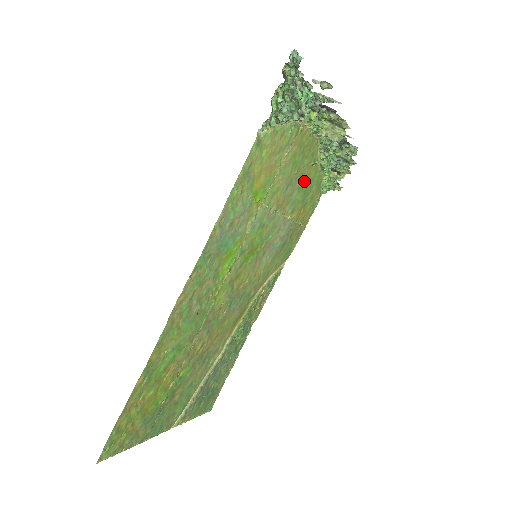
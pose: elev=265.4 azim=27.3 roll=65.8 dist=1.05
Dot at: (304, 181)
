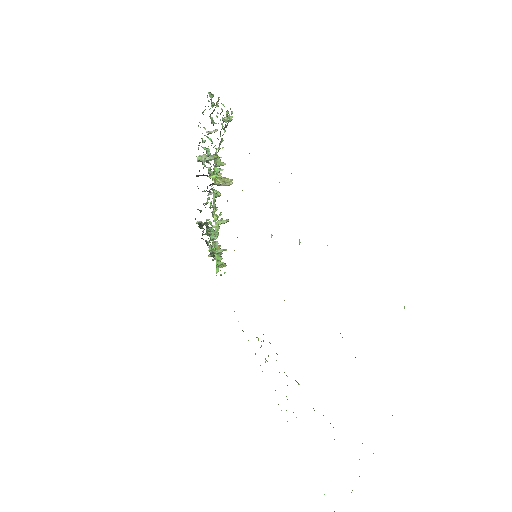
Dot at: occluded
